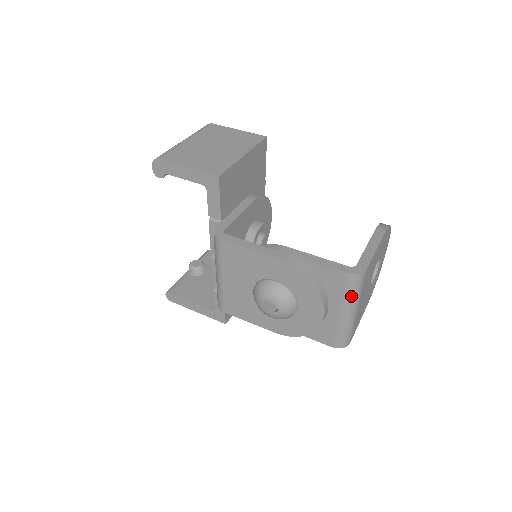
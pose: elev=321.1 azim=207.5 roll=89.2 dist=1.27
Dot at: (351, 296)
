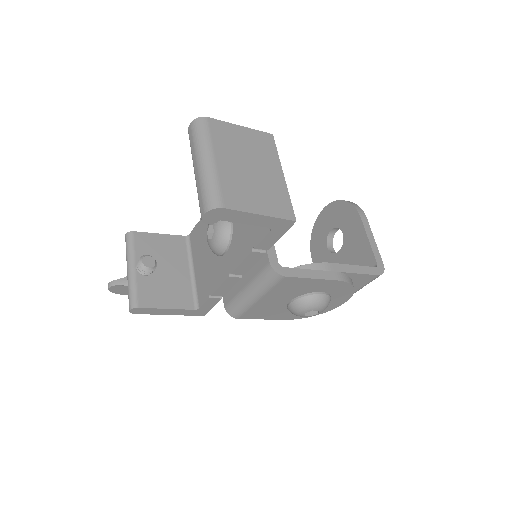
Dot at: occluded
